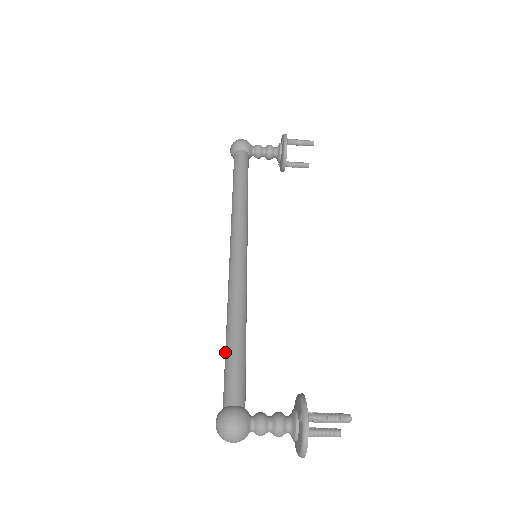
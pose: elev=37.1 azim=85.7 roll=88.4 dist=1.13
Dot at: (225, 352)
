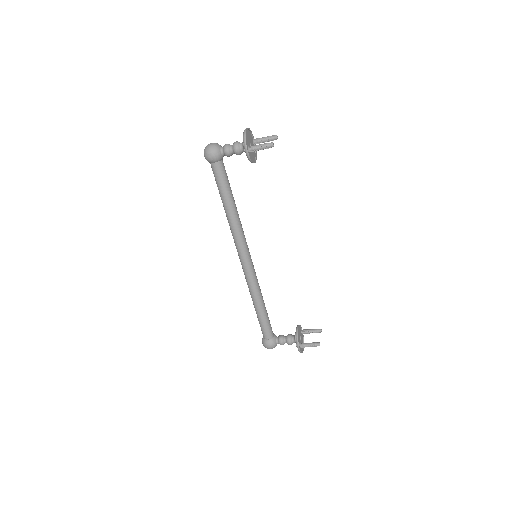
Dot at: occluded
